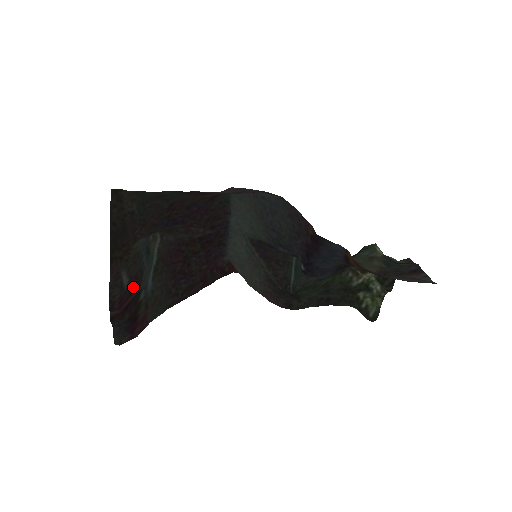
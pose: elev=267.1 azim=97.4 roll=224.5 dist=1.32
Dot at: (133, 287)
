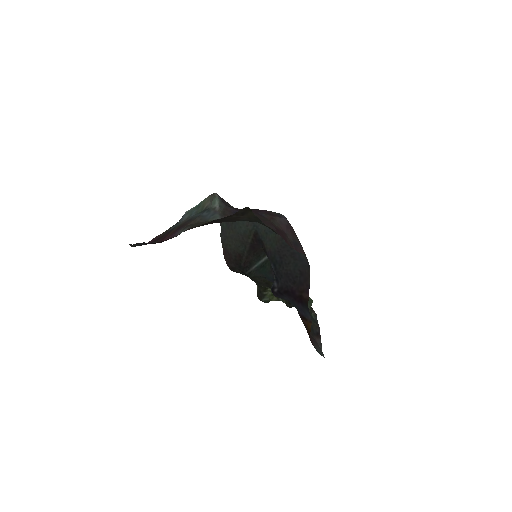
Dot at: (178, 228)
